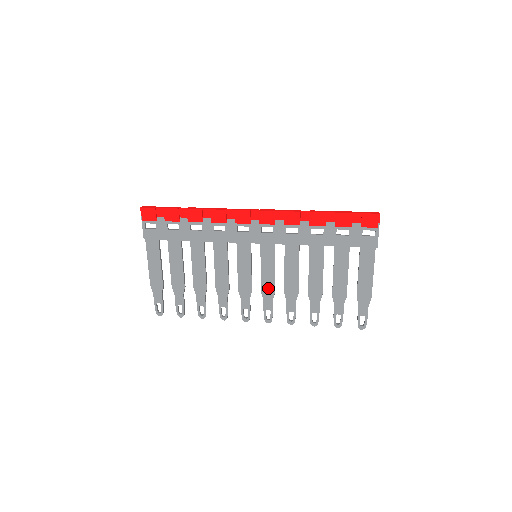
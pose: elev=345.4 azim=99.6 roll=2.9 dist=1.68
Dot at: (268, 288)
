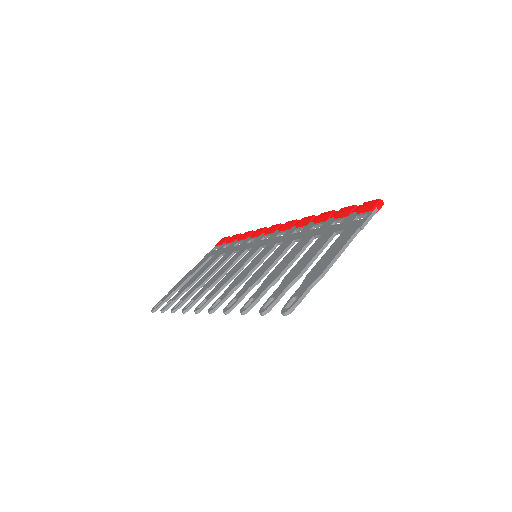
Dot at: (240, 279)
